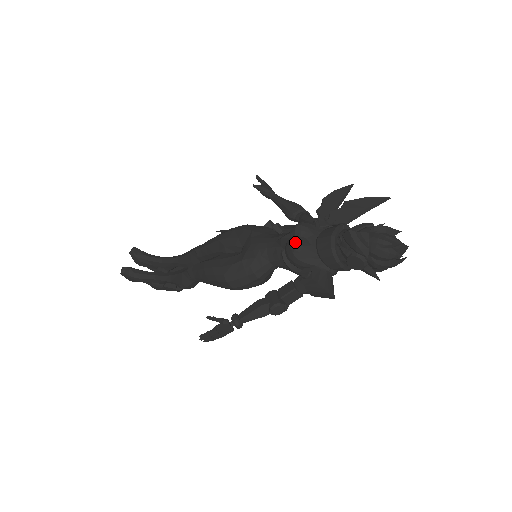
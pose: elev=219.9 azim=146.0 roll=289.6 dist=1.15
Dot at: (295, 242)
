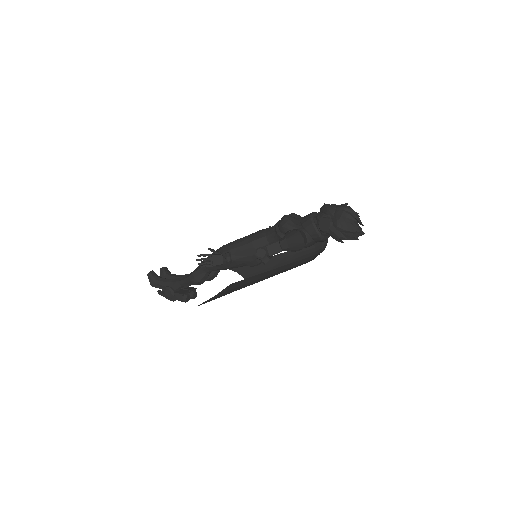
Dot at: (287, 215)
